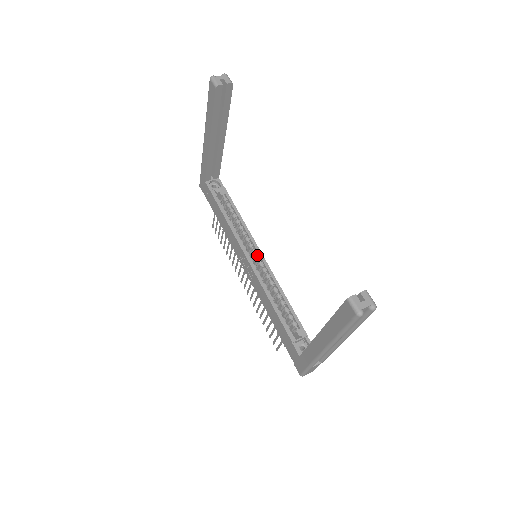
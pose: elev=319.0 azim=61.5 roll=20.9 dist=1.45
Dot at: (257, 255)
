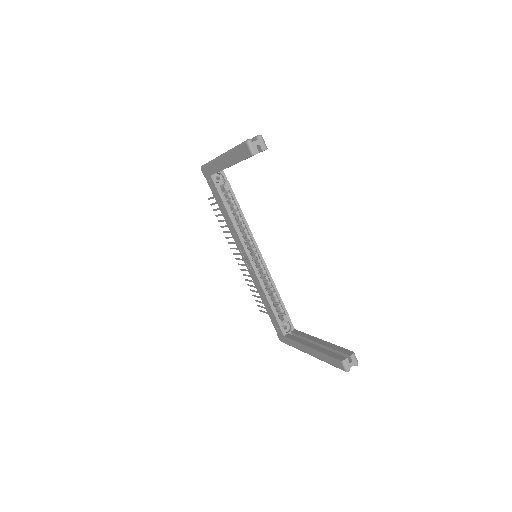
Dot at: (256, 252)
